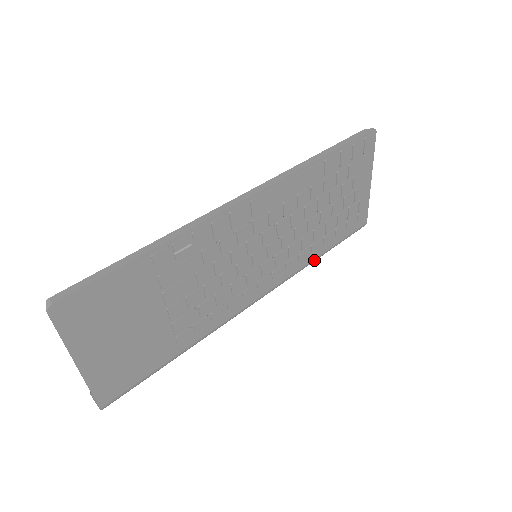
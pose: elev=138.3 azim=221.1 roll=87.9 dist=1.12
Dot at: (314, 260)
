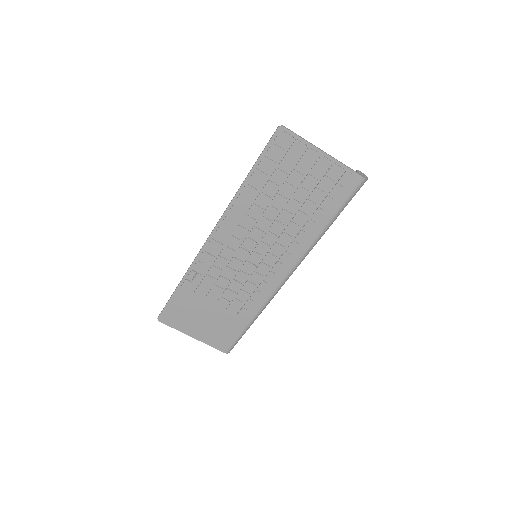
Dot at: (321, 233)
